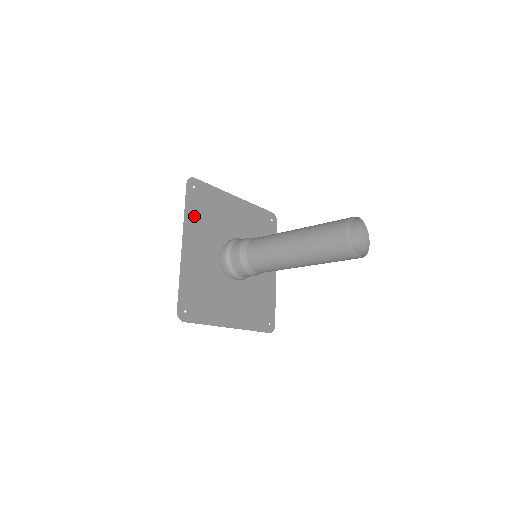
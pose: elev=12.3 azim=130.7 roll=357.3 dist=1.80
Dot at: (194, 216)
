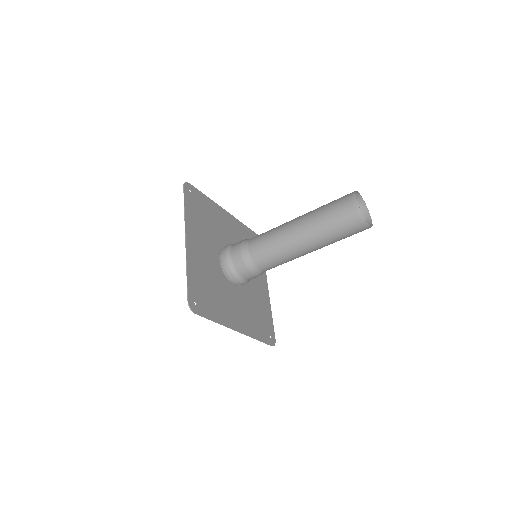
Dot at: (193, 216)
